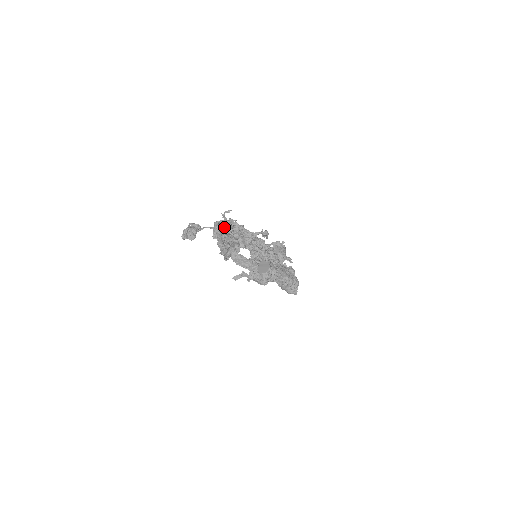
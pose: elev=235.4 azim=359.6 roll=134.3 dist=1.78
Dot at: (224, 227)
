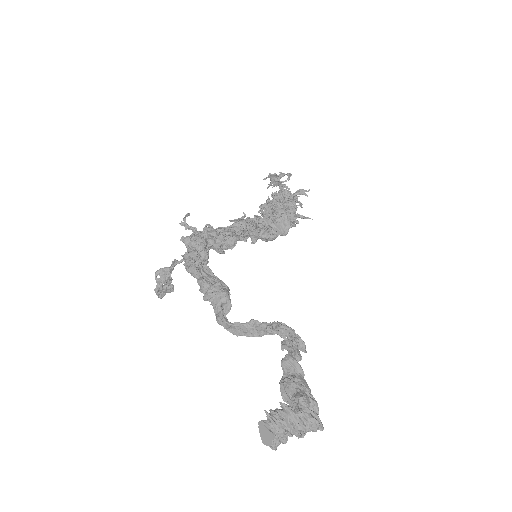
Dot at: (195, 266)
